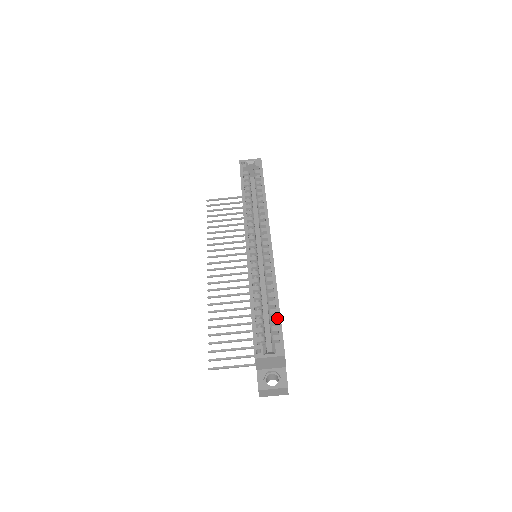
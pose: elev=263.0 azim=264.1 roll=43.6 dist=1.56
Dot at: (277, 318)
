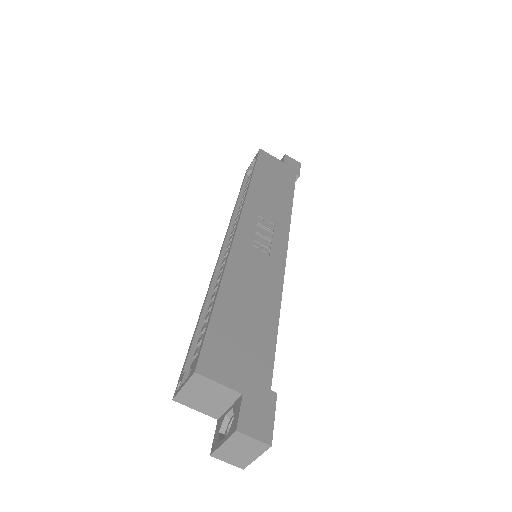
Dot at: (208, 319)
